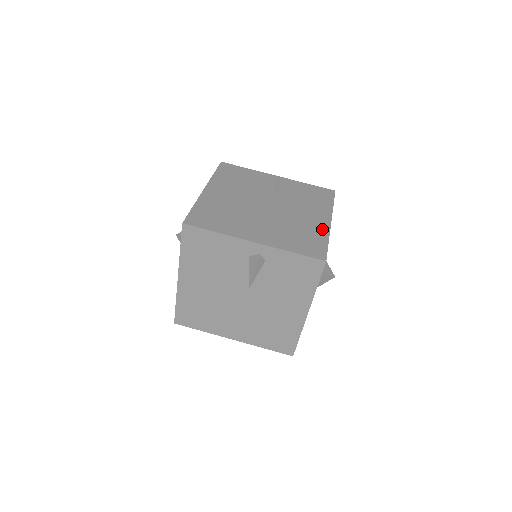
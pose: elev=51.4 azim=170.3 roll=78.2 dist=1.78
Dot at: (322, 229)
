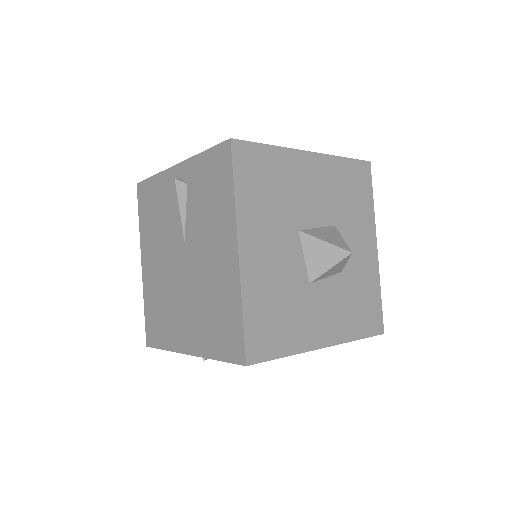
Dot at: occluded
